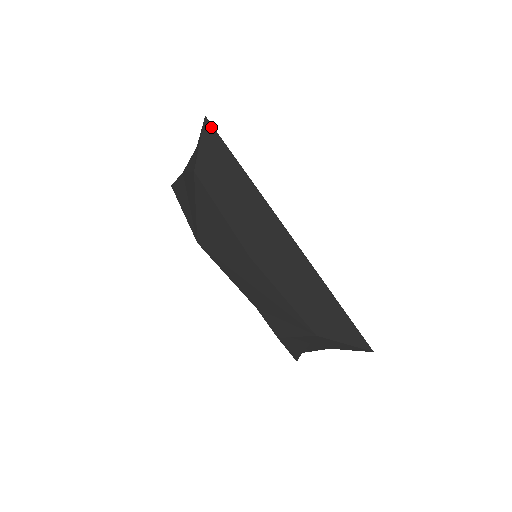
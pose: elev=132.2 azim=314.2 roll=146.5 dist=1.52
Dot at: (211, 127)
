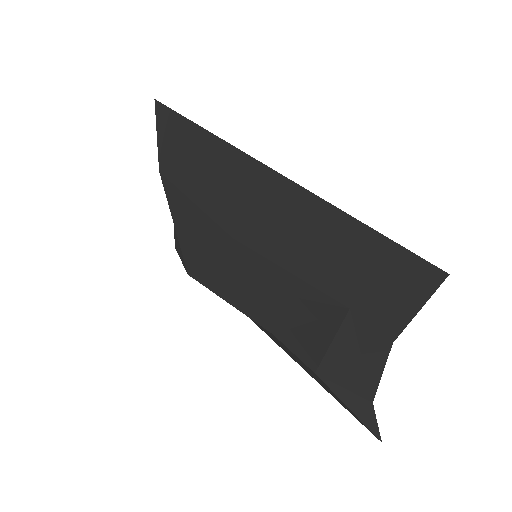
Dot at: (161, 106)
